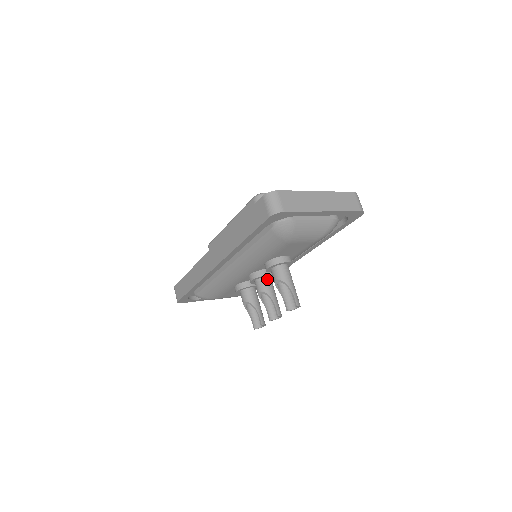
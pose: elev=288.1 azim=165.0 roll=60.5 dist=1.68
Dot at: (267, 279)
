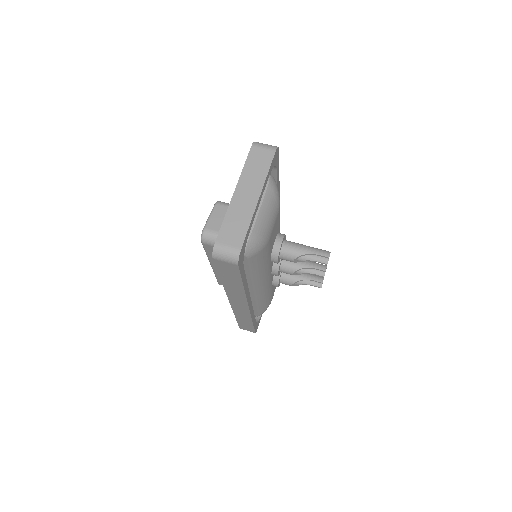
Dot at: (285, 261)
